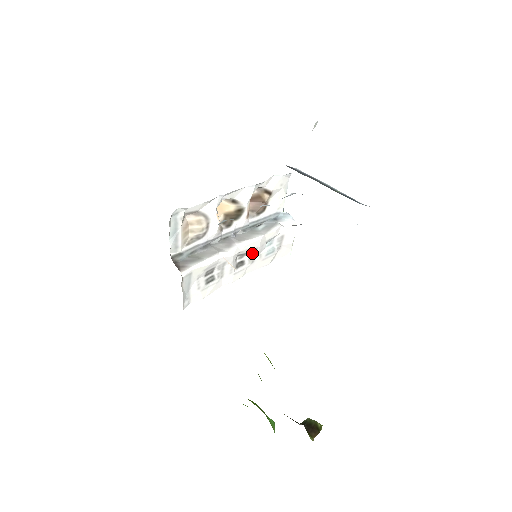
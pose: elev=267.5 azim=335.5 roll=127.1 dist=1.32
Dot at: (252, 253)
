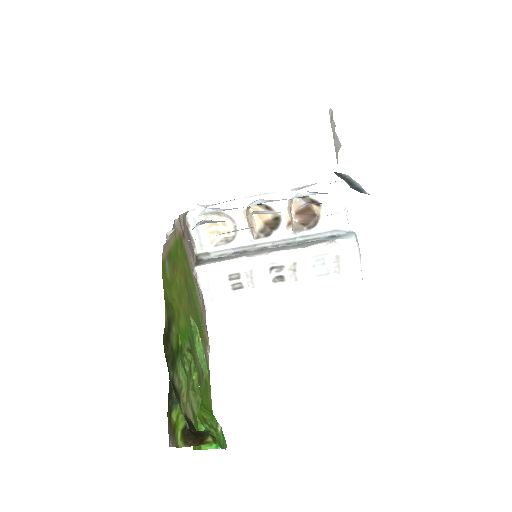
Dot at: (292, 268)
